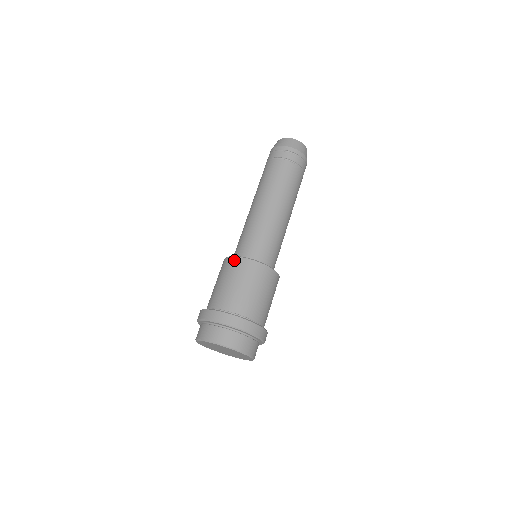
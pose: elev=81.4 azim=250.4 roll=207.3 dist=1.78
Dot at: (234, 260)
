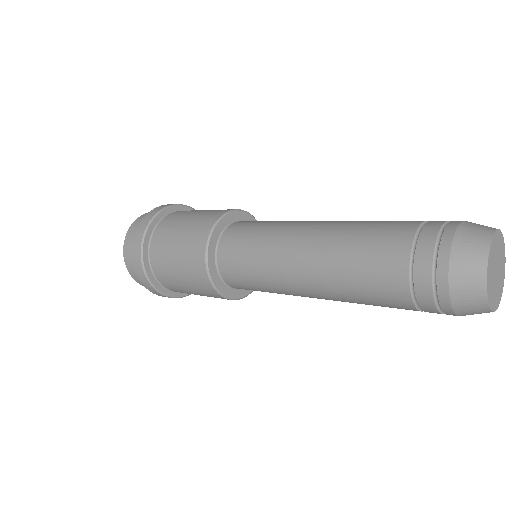
Dot at: (200, 258)
